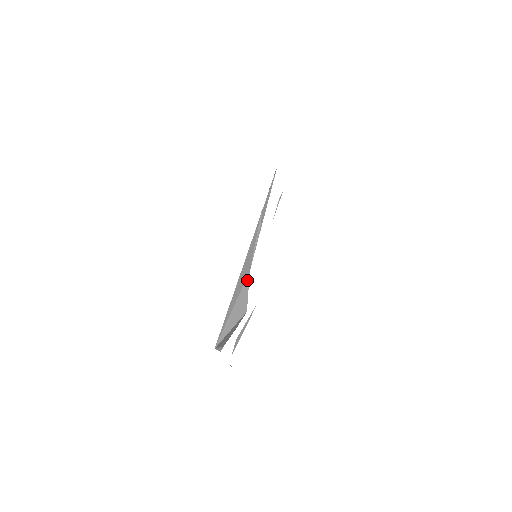
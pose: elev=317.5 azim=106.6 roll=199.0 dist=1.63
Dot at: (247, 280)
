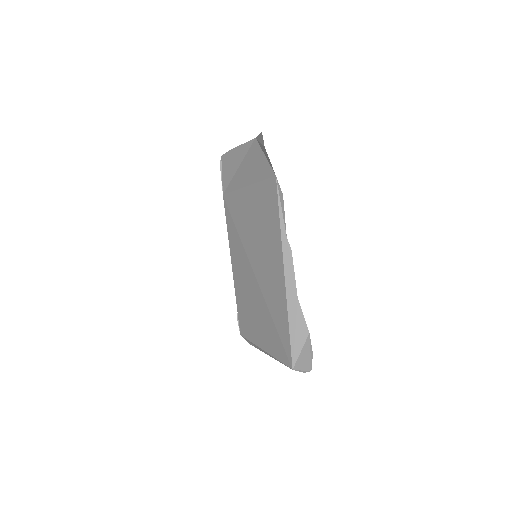
Dot at: (299, 306)
